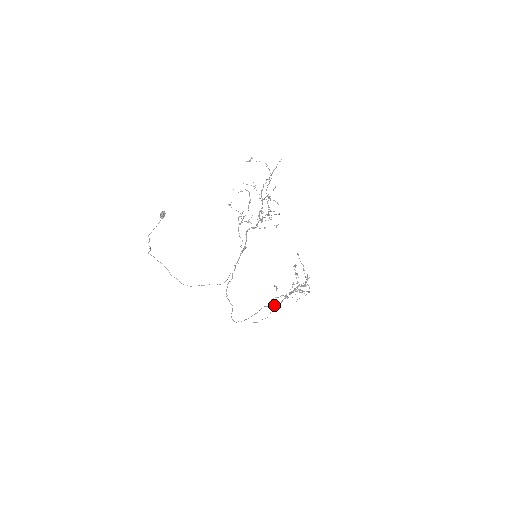
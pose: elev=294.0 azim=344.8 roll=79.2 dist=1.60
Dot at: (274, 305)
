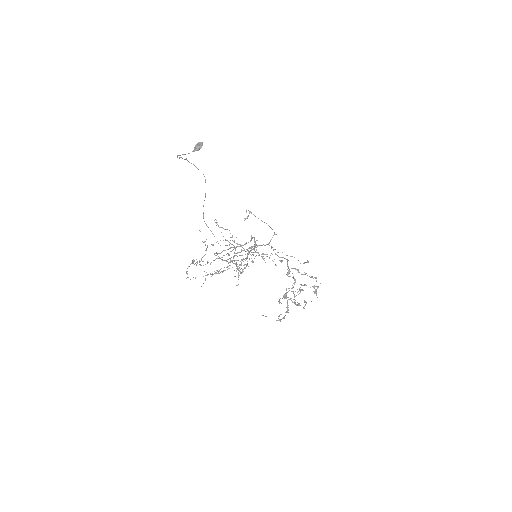
Dot at: (297, 269)
